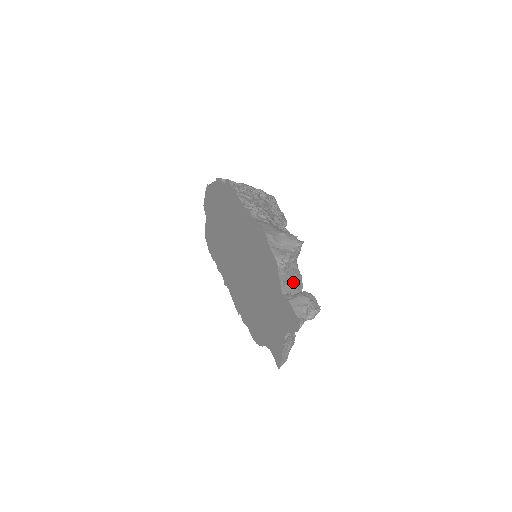
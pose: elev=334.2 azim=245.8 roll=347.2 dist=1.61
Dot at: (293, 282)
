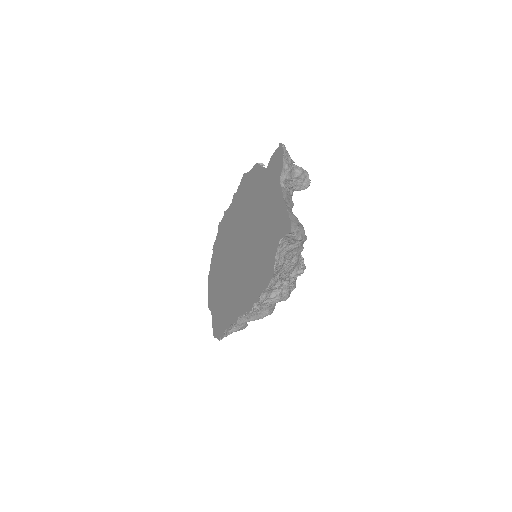
Dot at: occluded
